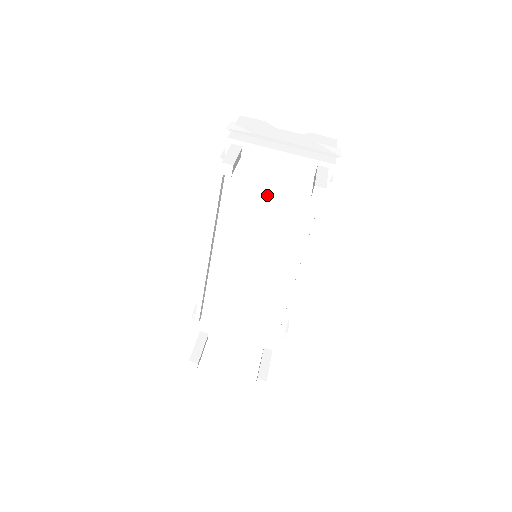
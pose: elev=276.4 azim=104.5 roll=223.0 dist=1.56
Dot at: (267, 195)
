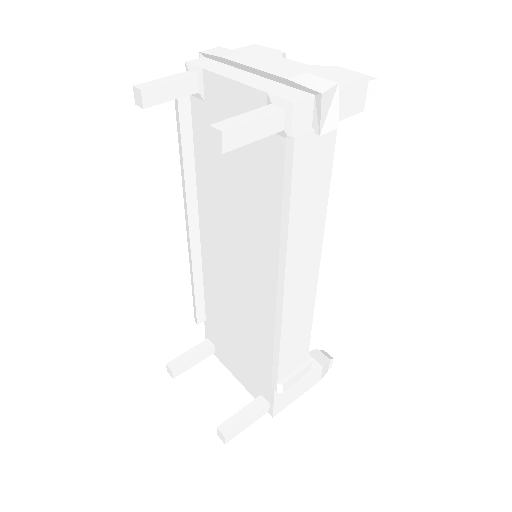
Dot at: (230, 155)
